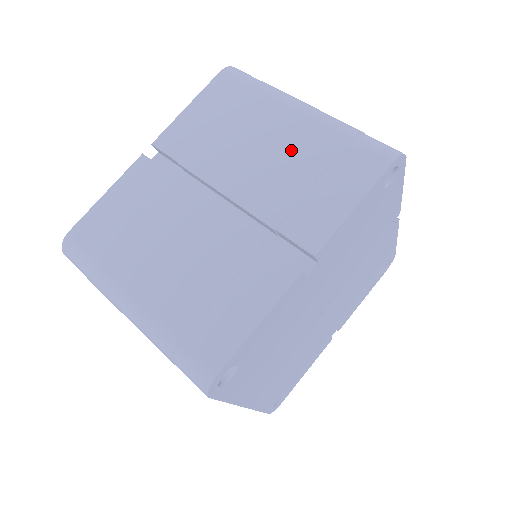
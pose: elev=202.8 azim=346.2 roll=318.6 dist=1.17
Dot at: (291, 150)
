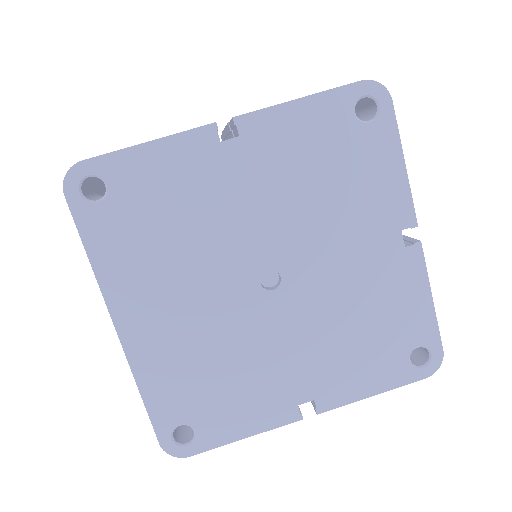
Dot at: occluded
